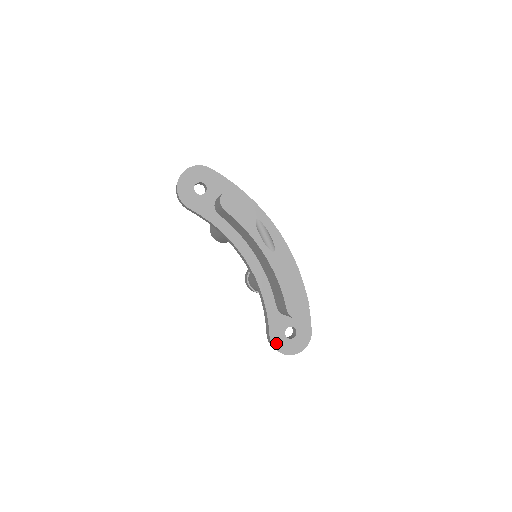
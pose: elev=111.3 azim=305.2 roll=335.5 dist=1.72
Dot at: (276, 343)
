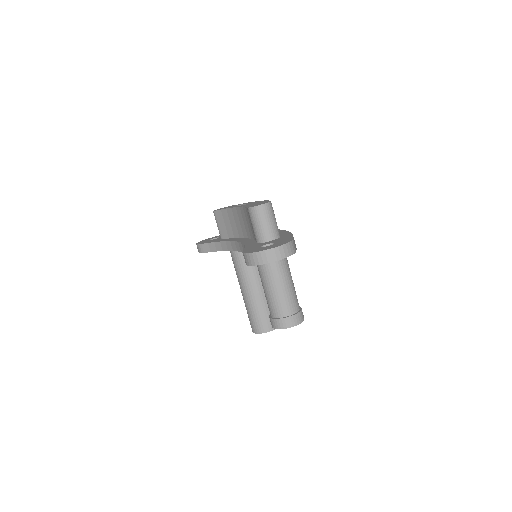
Dot at: (248, 251)
